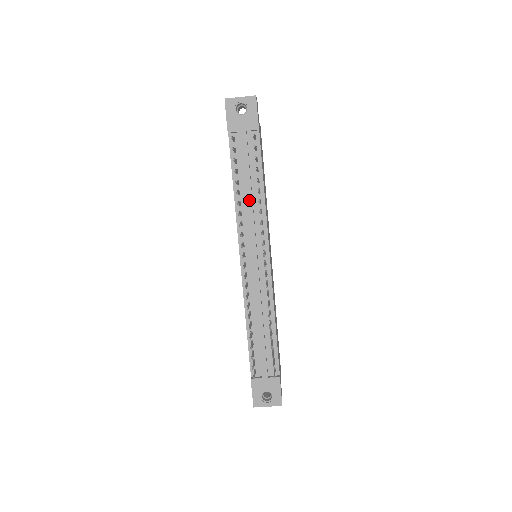
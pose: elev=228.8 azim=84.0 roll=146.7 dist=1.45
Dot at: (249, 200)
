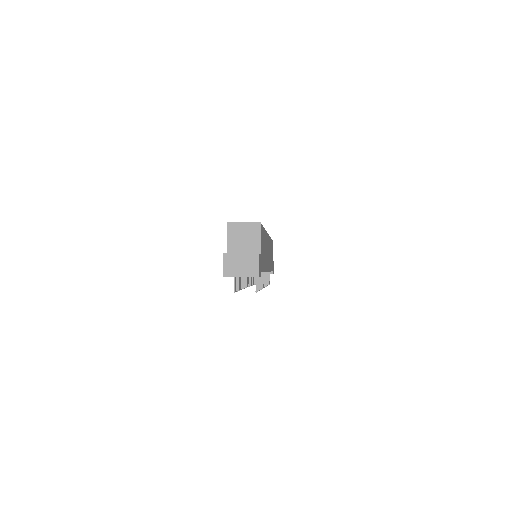
Dot at: occluded
